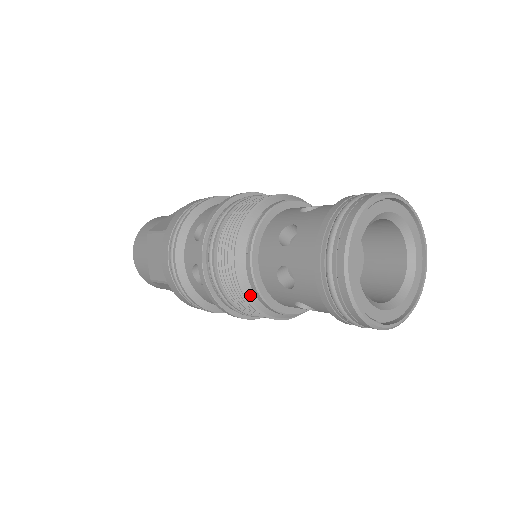
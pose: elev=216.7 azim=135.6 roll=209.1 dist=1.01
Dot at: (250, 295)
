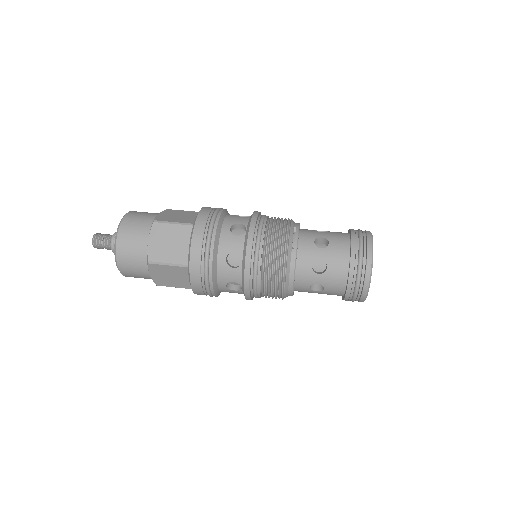
Dot at: (287, 276)
